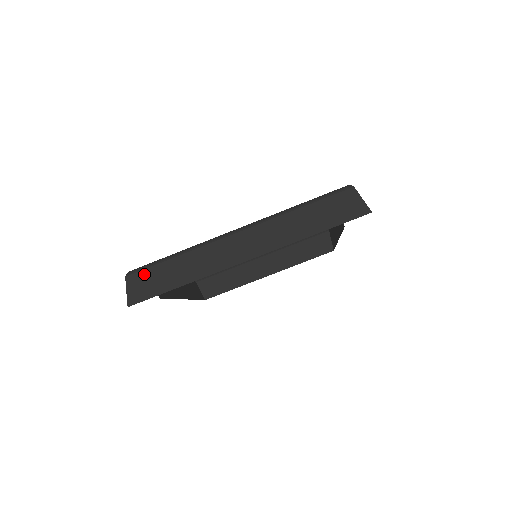
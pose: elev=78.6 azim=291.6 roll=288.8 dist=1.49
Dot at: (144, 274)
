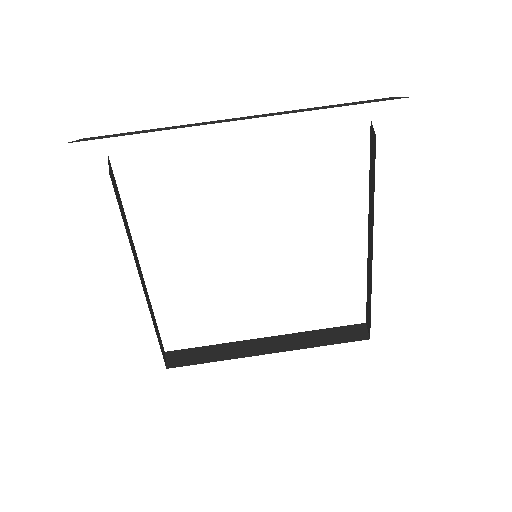
Dot at: (107, 135)
